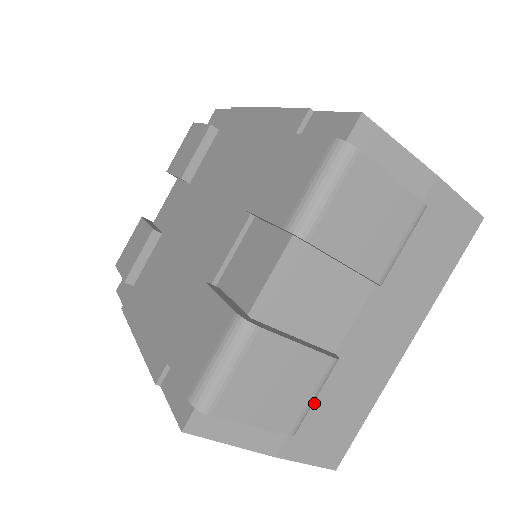
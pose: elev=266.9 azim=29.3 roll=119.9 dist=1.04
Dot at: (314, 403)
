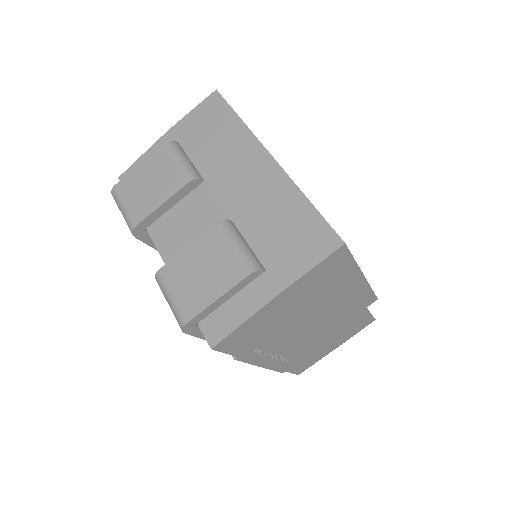
Dot at: (259, 247)
